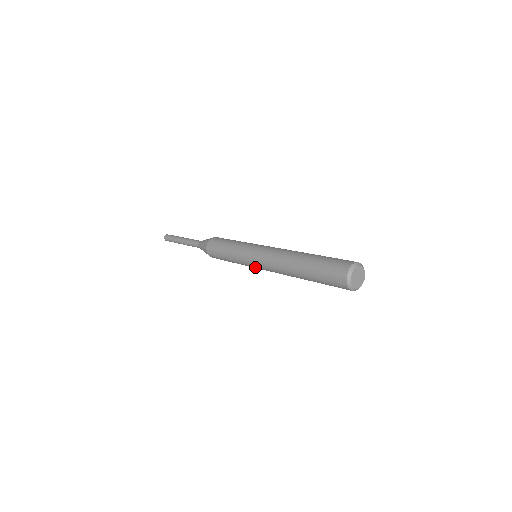
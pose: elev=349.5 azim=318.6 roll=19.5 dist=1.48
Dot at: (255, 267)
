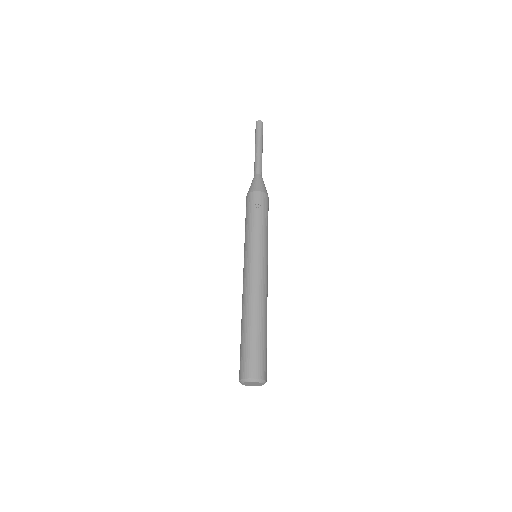
Dot at: occluded
